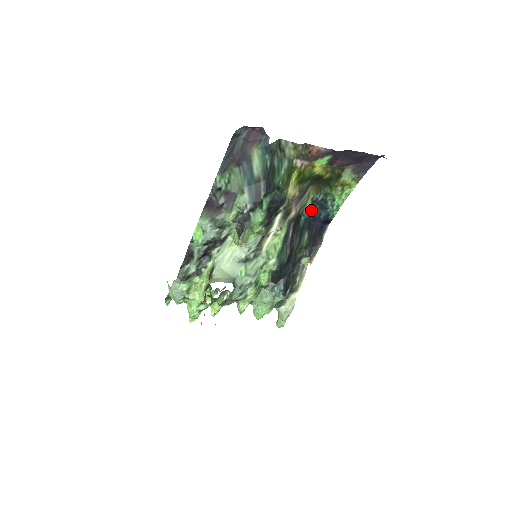
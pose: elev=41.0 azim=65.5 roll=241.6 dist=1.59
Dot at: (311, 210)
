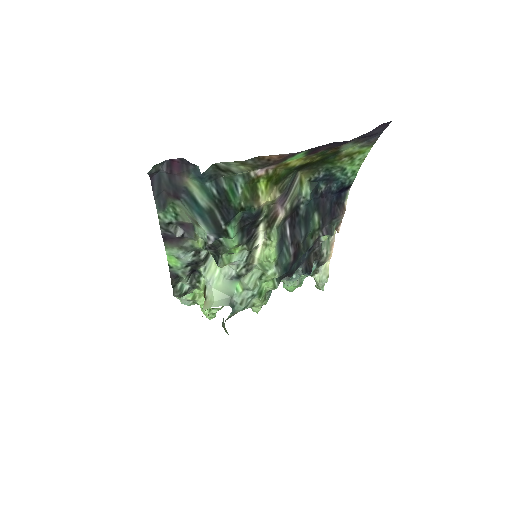
Dot at: (313, 191)
